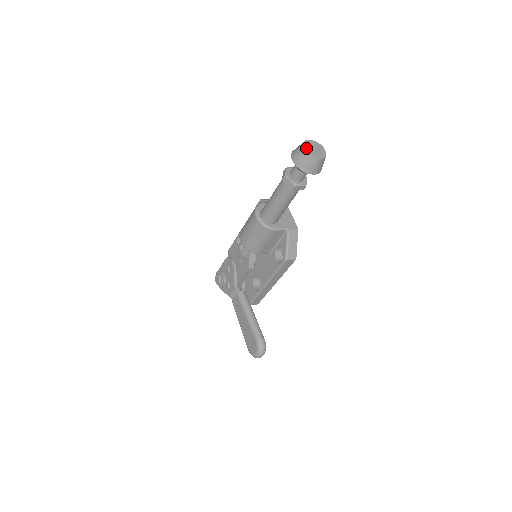
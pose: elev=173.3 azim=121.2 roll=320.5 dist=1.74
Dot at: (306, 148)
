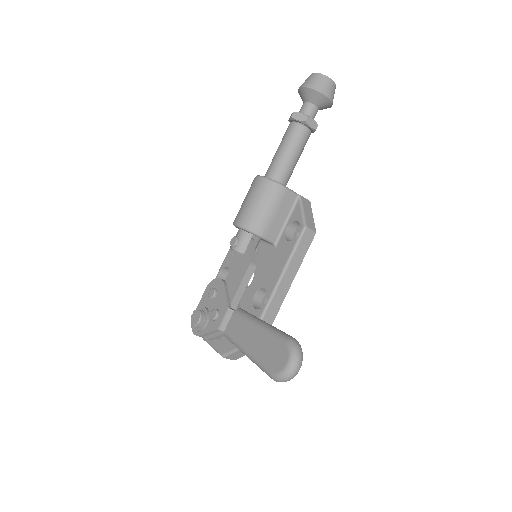
Dot at: (315, 74)
